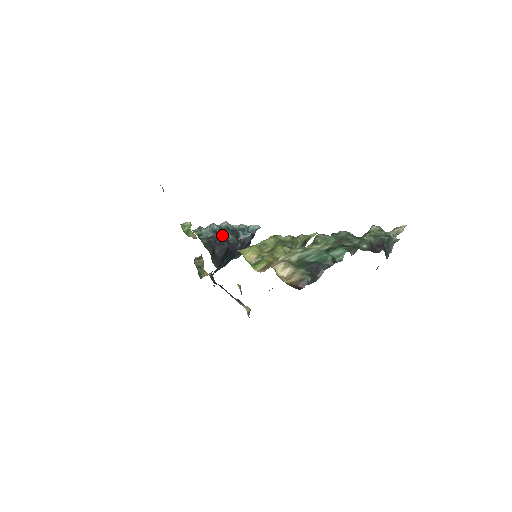
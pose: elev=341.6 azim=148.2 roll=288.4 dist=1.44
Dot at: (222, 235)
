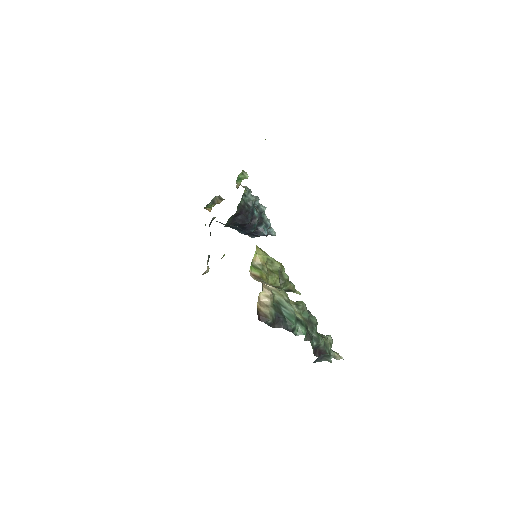
Dot at: (254, 212)
